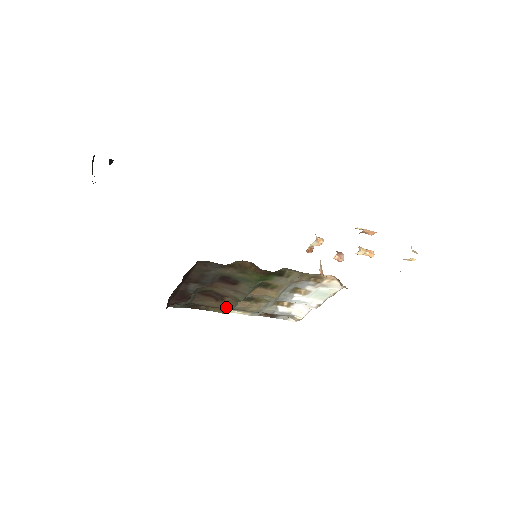
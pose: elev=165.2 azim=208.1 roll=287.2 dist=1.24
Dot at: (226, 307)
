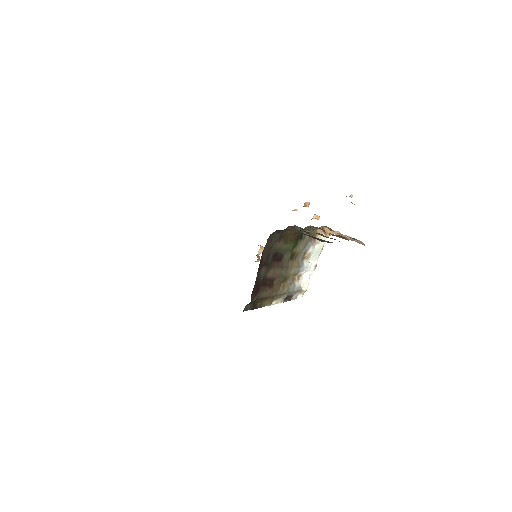
Dot at: (274, 293)
